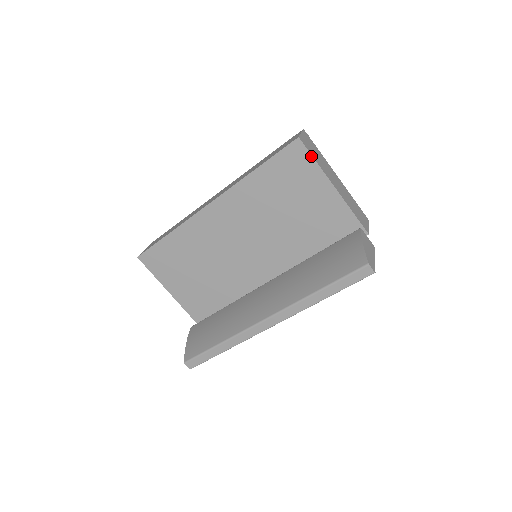
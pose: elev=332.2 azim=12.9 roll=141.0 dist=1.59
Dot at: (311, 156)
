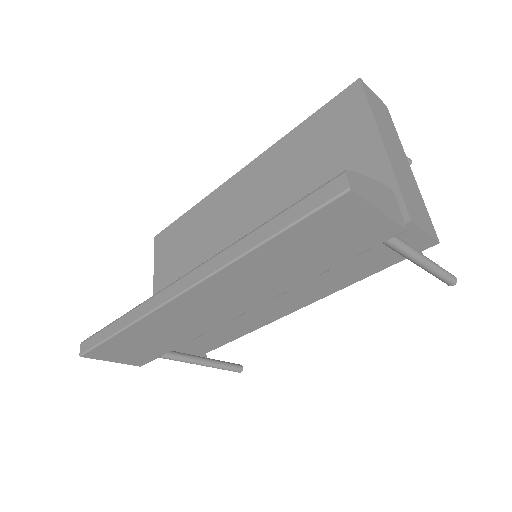
Dot at: (366, 100)
